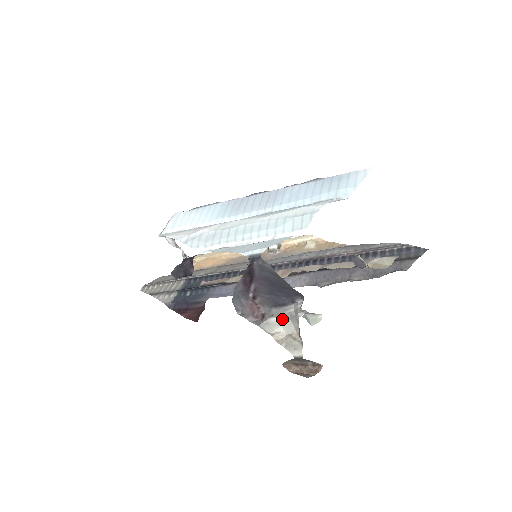
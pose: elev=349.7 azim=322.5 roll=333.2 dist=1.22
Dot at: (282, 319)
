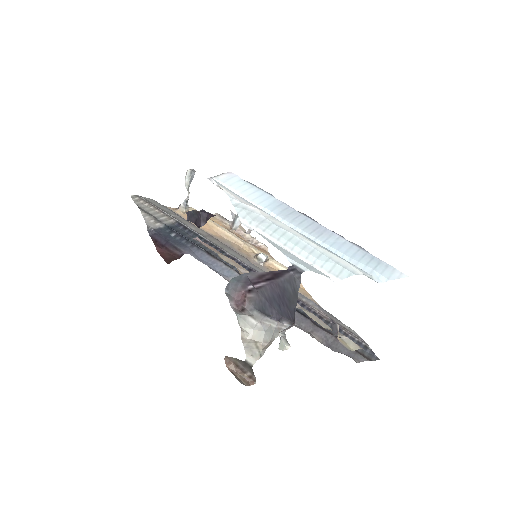
Dot at: (258, 325)
